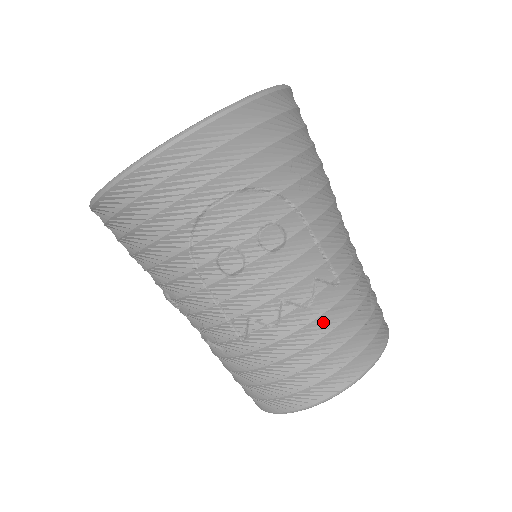
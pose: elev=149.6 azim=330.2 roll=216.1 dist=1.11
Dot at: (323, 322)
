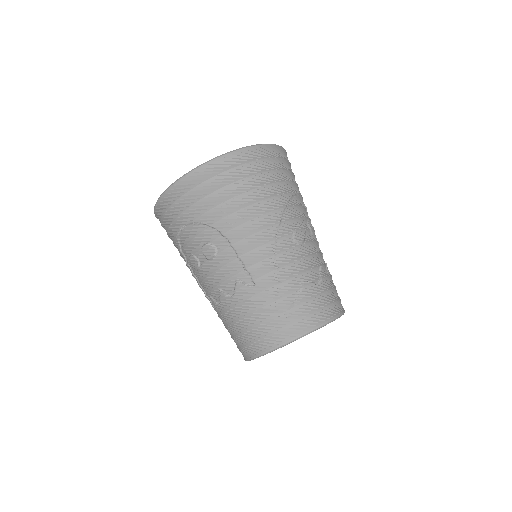
Dot at: (242, 308)
